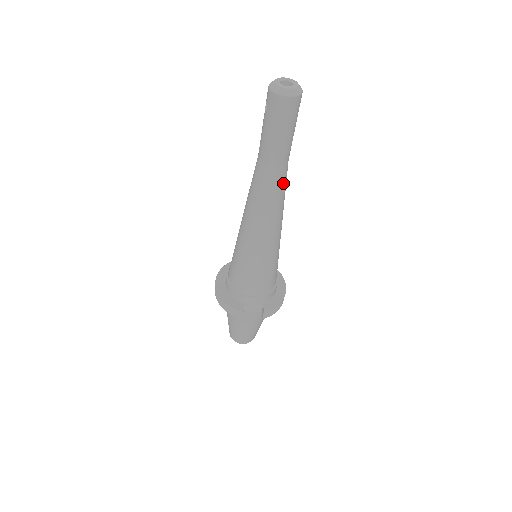
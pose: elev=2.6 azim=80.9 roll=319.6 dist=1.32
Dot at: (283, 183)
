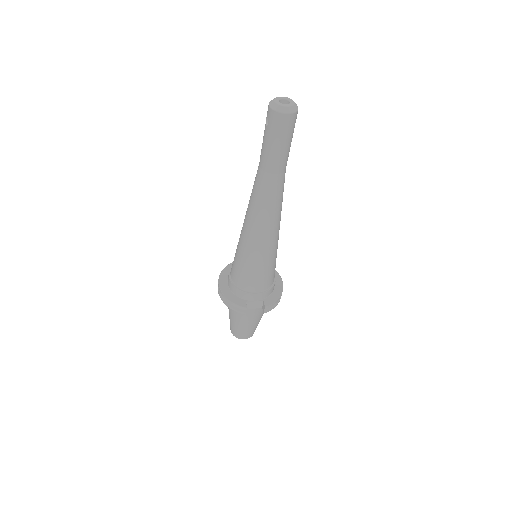
Dot at: (281, 189)
